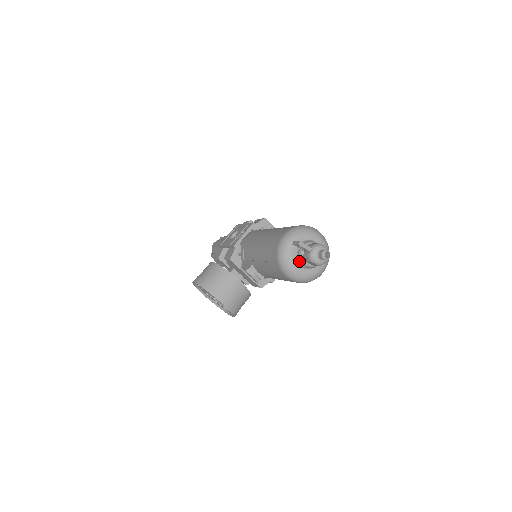
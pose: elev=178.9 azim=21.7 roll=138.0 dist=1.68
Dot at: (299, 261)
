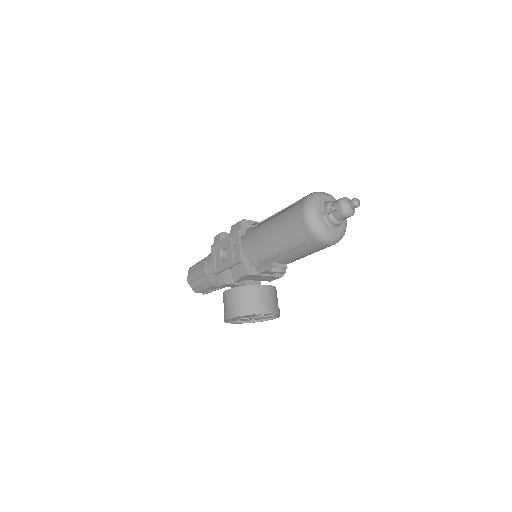
Dot at: (332, 225)
